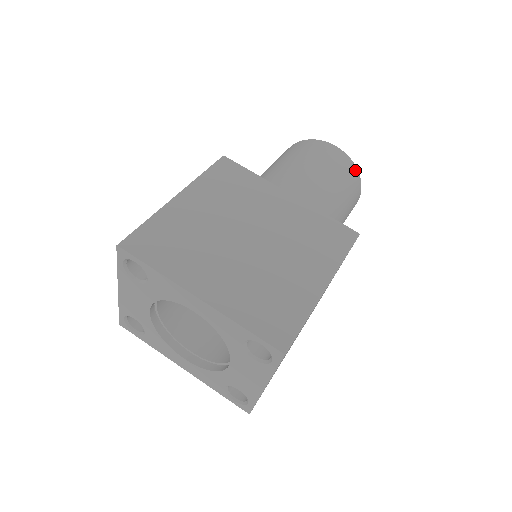
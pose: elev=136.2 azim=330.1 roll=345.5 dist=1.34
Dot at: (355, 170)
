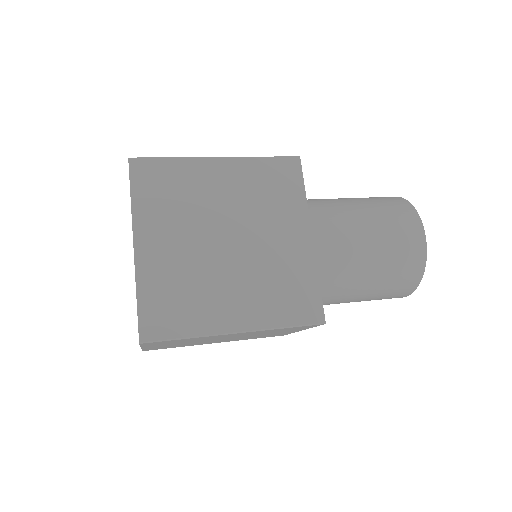
Dot at: (420, 270)
